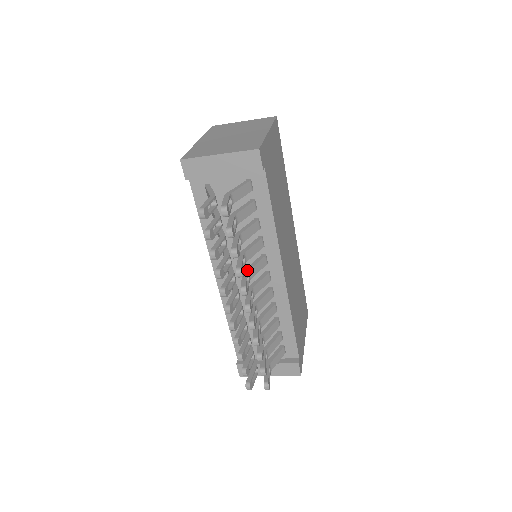
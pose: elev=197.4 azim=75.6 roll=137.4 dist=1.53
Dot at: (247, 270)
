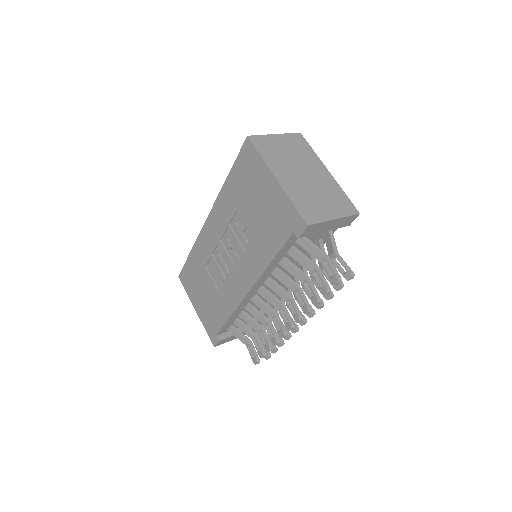
Dot at: occluded
